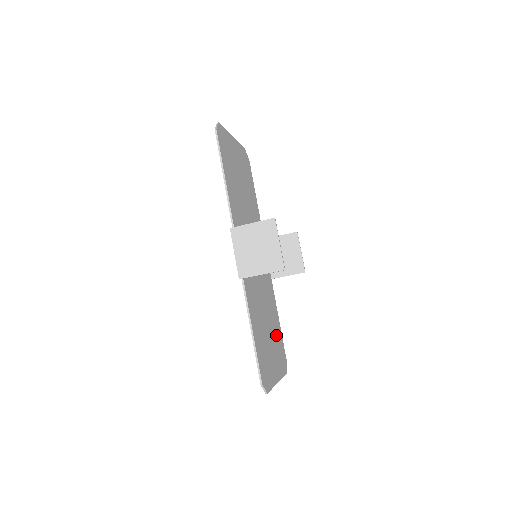
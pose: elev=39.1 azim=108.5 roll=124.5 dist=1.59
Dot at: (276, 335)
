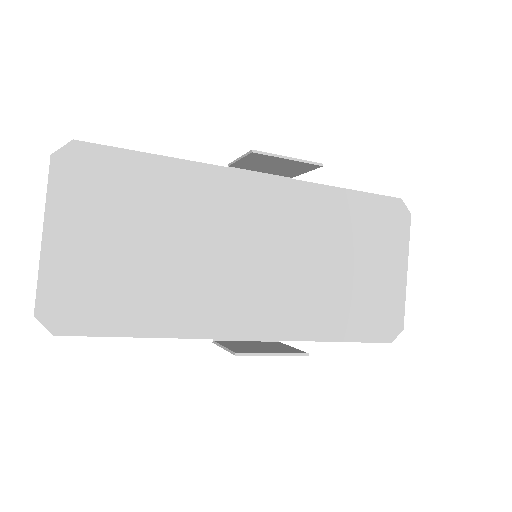
Dot at: (363, 227)
